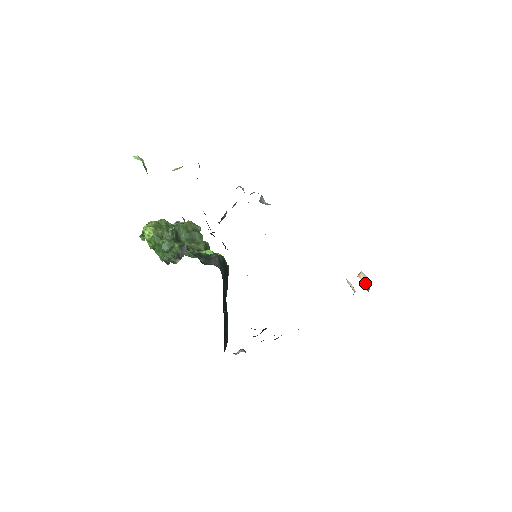
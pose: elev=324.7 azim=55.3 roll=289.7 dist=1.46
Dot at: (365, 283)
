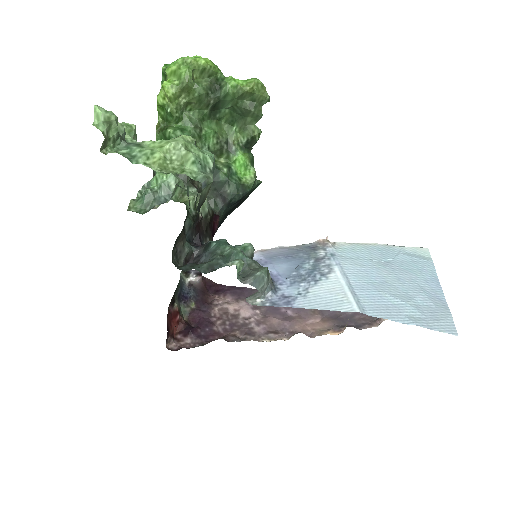
Dot at: occluded
